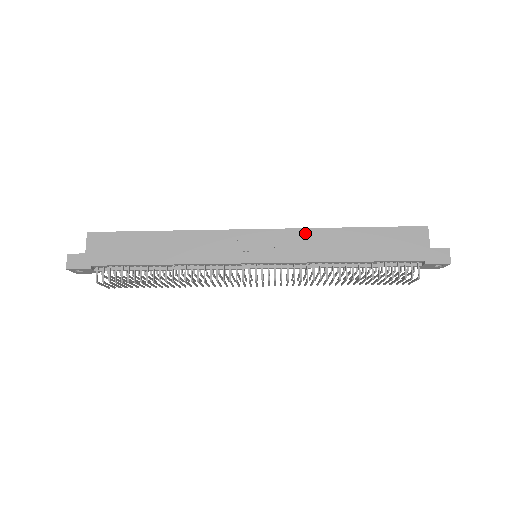
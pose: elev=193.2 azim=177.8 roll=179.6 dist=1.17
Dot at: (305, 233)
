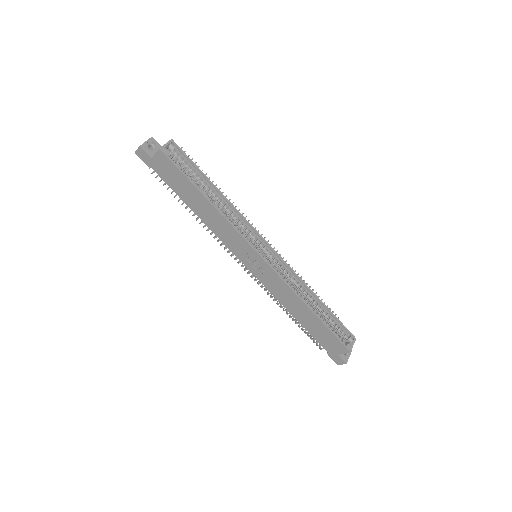
Dot at: (286, 288)
